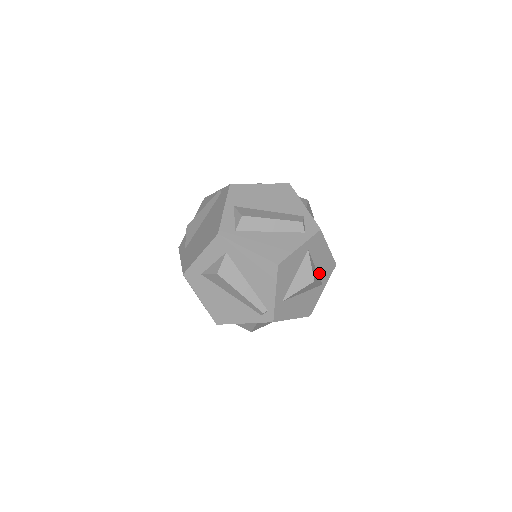
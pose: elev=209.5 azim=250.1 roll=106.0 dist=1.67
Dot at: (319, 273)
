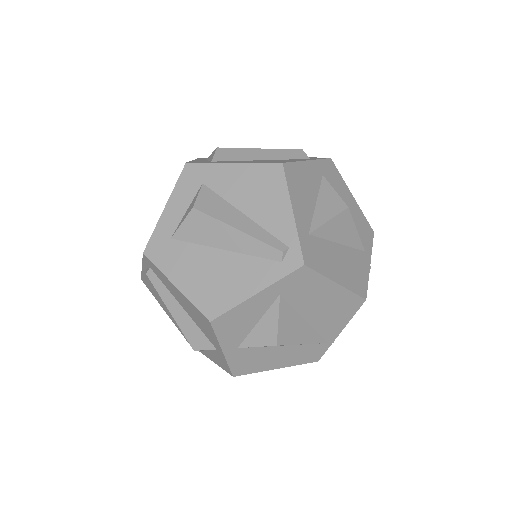
Dot at: occluded
